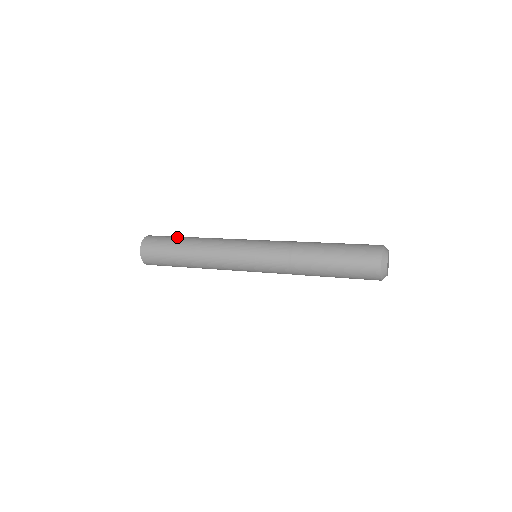
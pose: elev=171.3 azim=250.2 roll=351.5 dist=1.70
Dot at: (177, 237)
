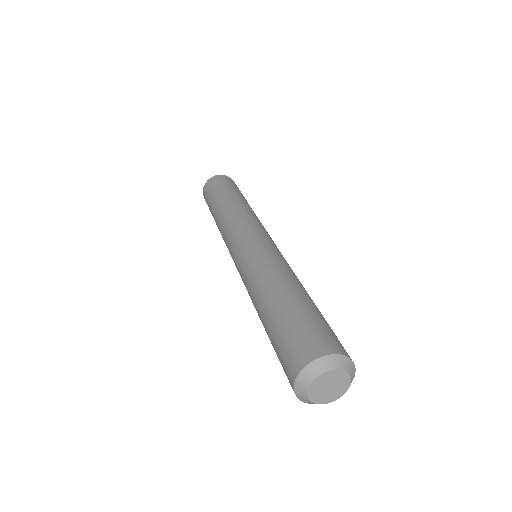
Dot at: (212, 200)
